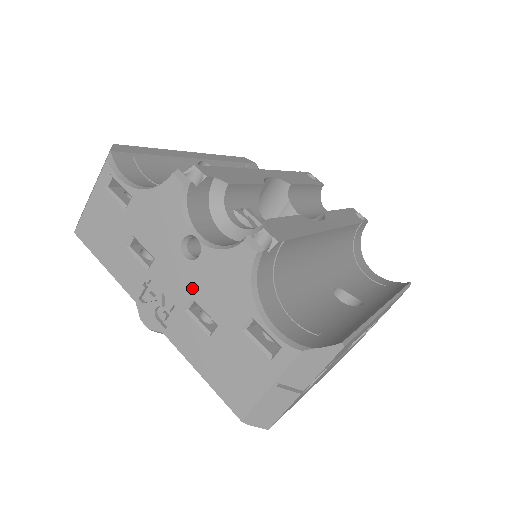
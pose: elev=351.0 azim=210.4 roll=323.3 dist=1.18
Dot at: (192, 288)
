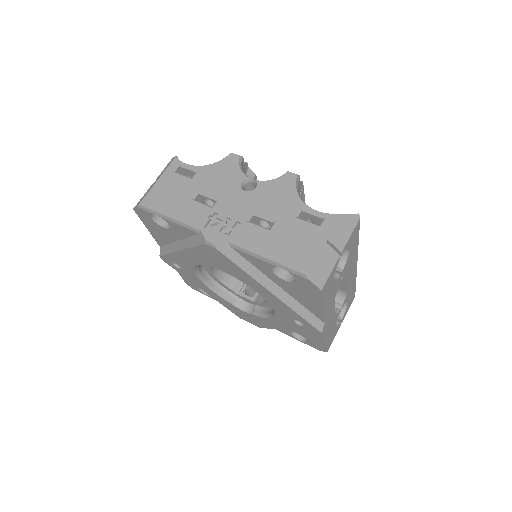
Dot at: (252, 206)
